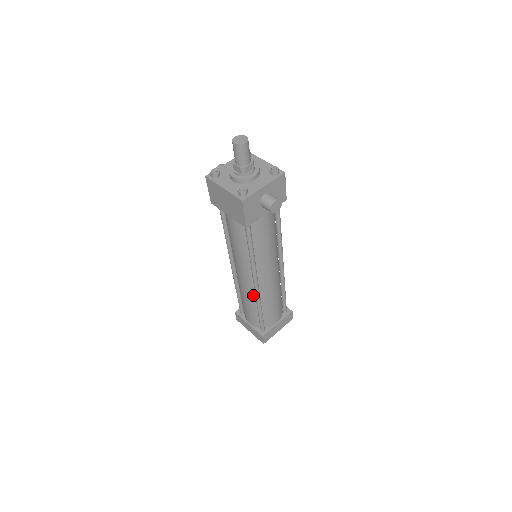
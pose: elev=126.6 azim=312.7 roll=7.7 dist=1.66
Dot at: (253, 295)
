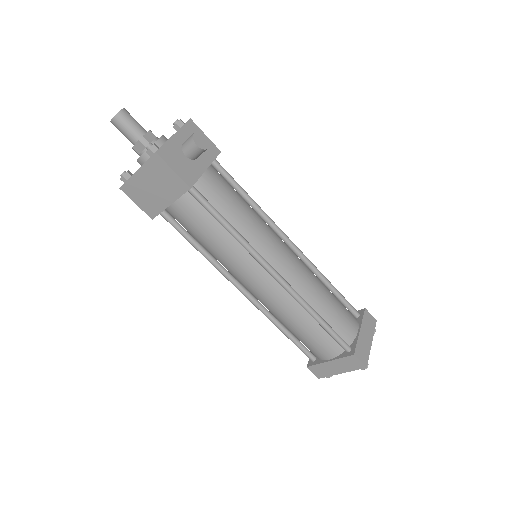
Dot at: (291, 301)
